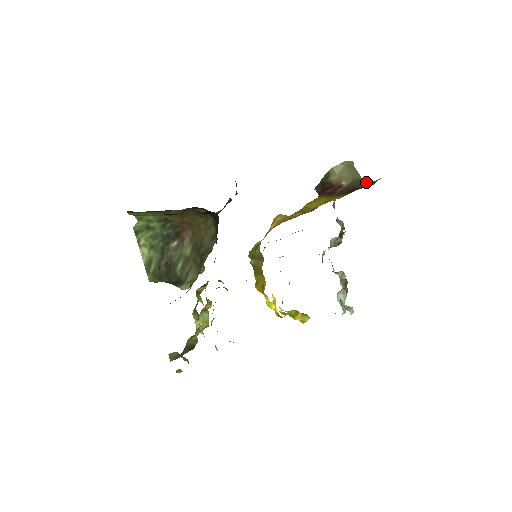
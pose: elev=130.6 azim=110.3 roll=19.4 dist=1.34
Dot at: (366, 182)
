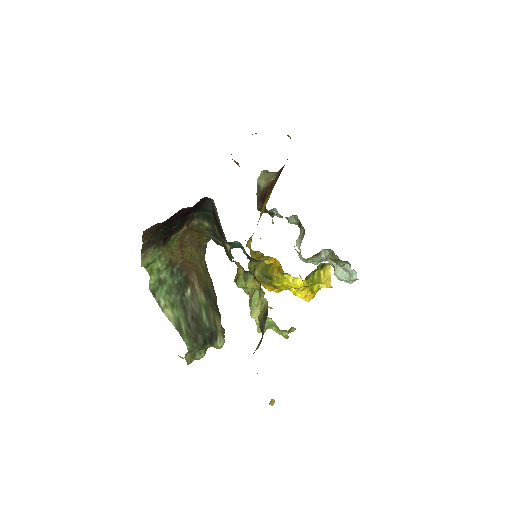
Dot at: occluded
